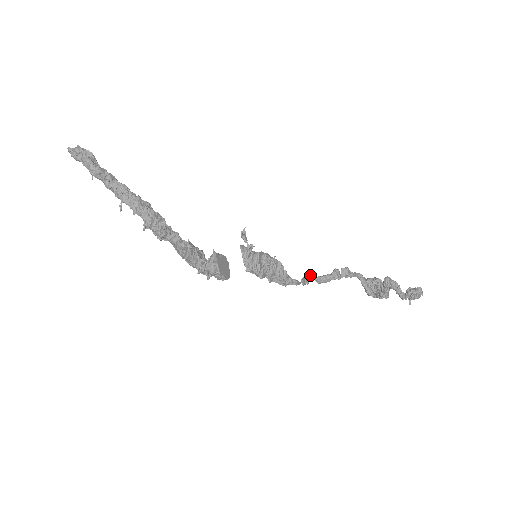
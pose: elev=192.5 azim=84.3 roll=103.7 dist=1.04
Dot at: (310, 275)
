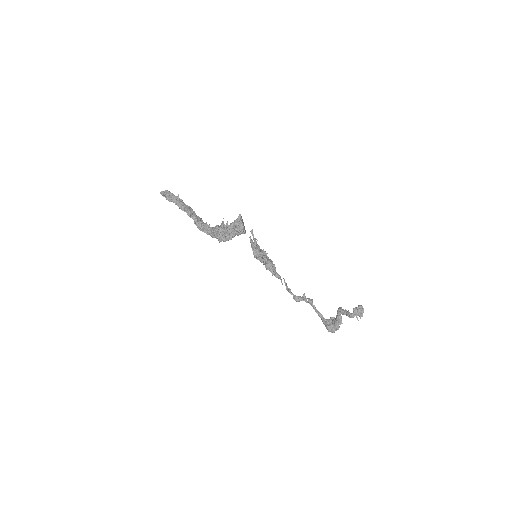
Dot at: occluded
